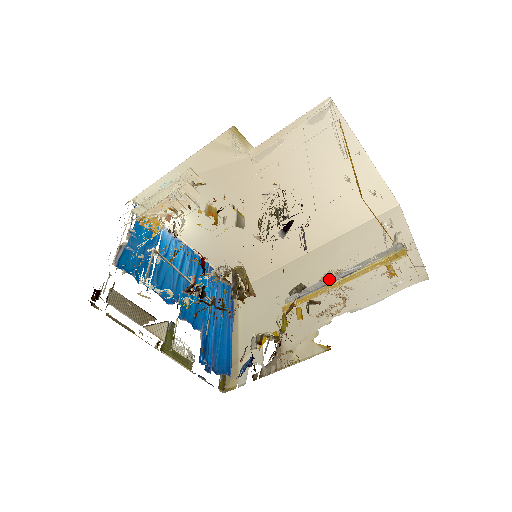
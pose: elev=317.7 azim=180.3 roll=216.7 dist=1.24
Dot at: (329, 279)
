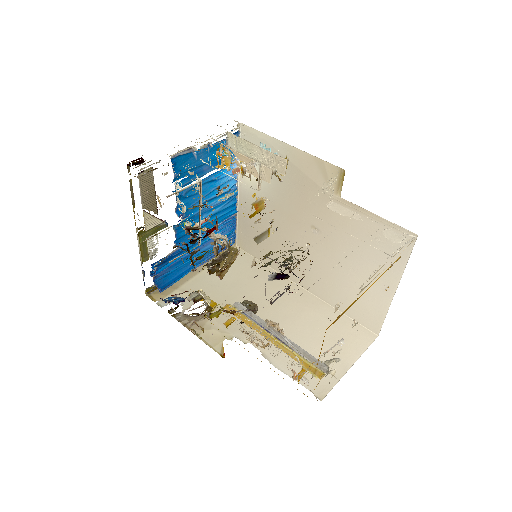
Dot at: occluded
